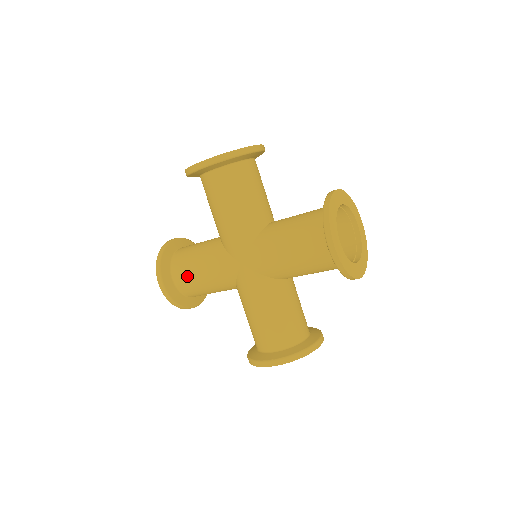
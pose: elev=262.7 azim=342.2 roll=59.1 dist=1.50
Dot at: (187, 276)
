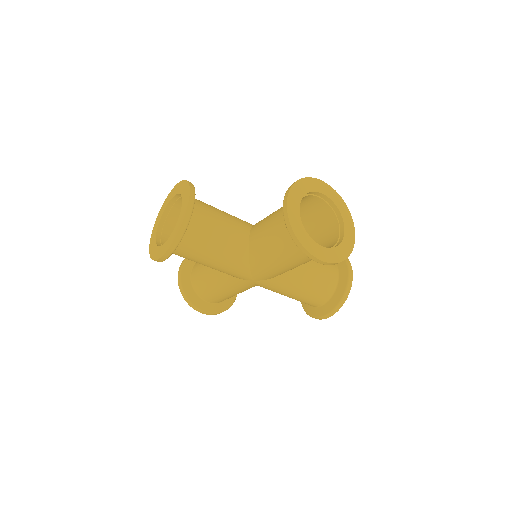
Dot at: (217, 298)
